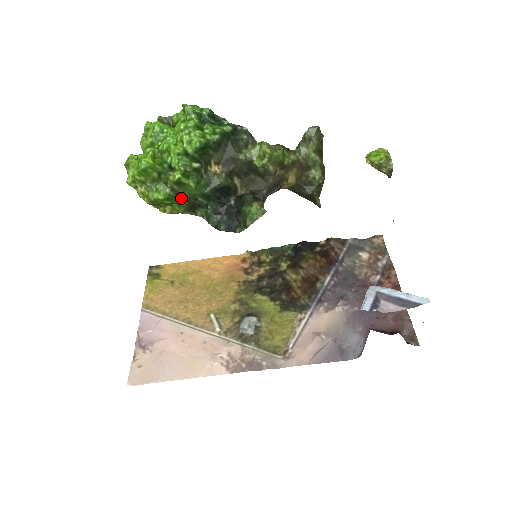
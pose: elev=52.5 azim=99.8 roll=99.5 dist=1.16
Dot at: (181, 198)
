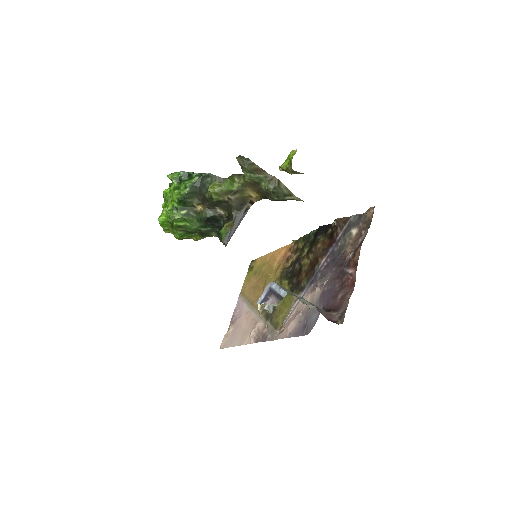
Dot at: (190, 232)
